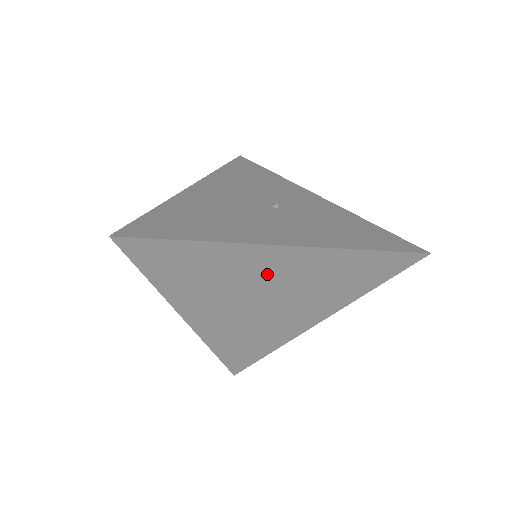
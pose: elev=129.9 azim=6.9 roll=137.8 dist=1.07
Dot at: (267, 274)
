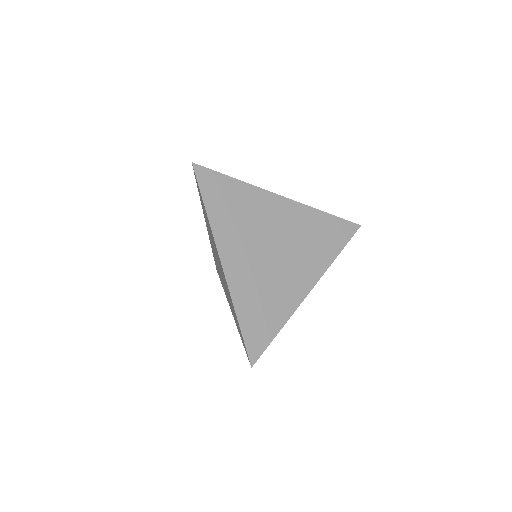
Dot at: (275, 221)
